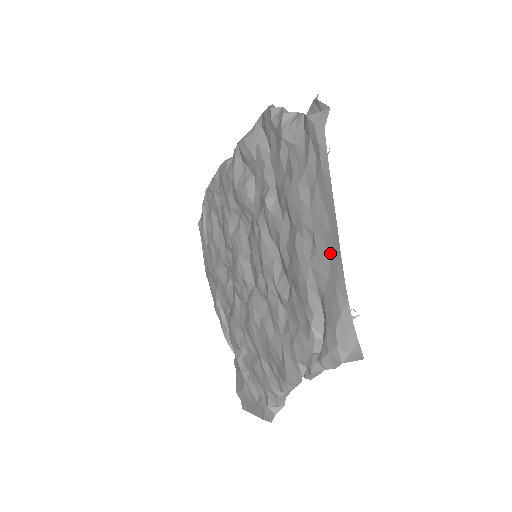
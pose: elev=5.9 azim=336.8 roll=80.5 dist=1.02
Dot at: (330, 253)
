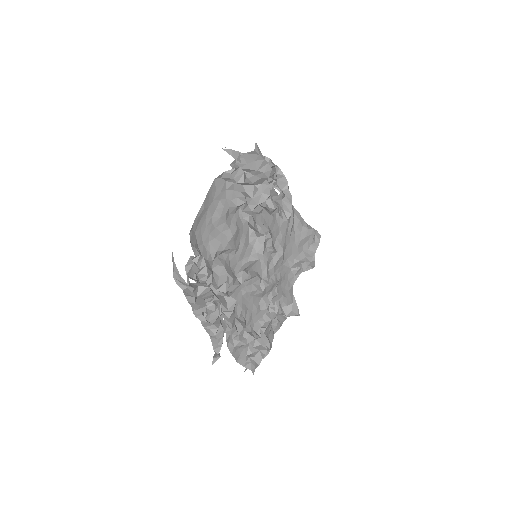
Dot at: occluded
